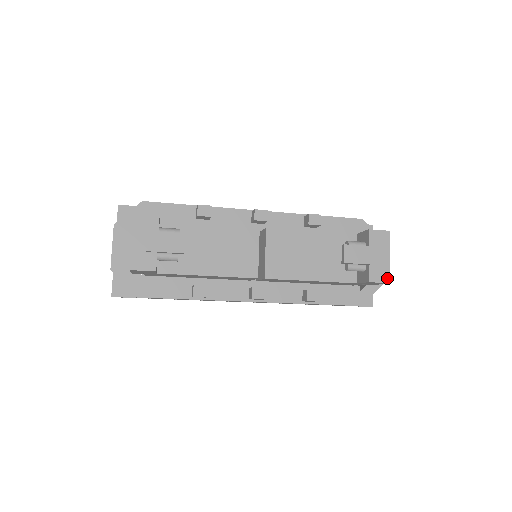
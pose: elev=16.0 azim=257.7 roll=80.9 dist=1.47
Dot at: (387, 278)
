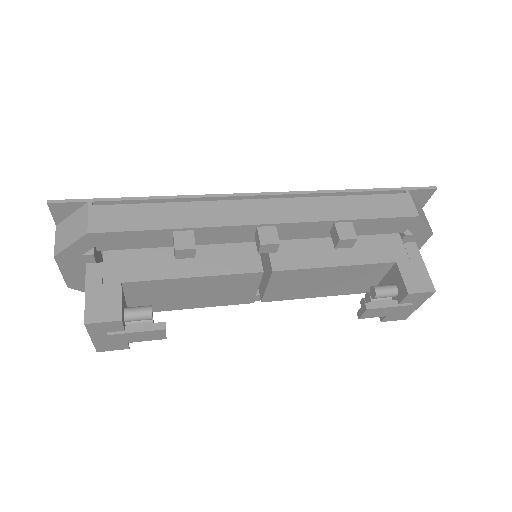
Dot at: (404, 318)
